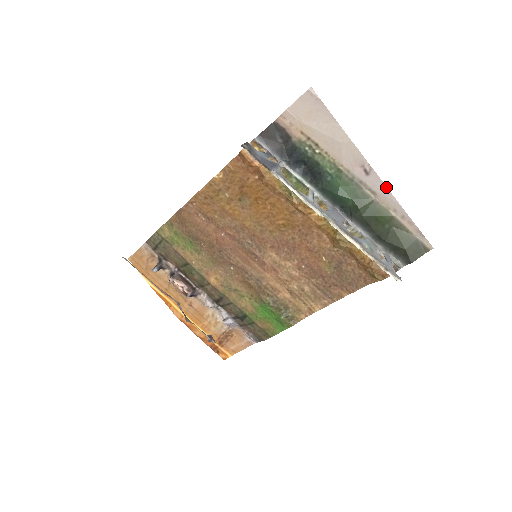
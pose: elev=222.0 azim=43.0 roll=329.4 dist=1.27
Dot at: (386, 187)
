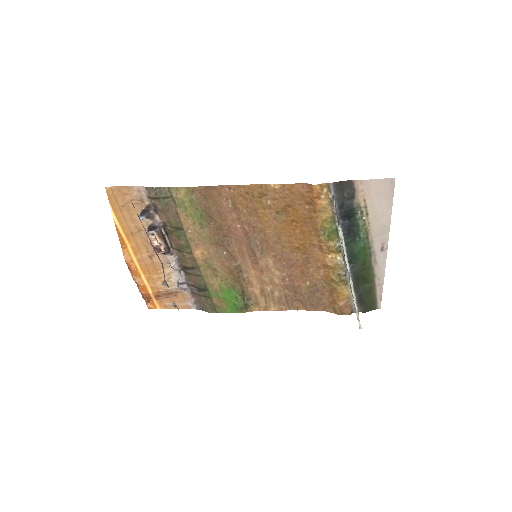
Dot at: occluded
